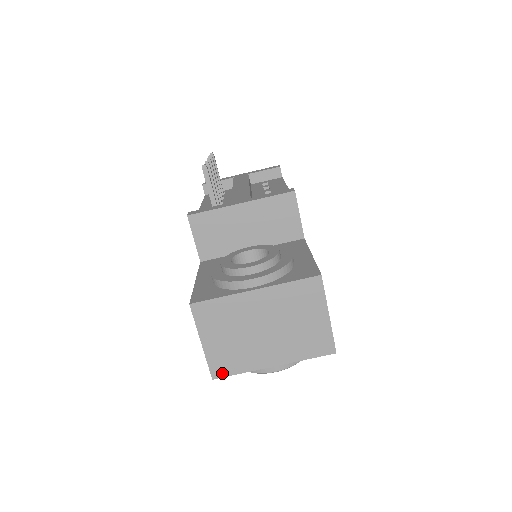
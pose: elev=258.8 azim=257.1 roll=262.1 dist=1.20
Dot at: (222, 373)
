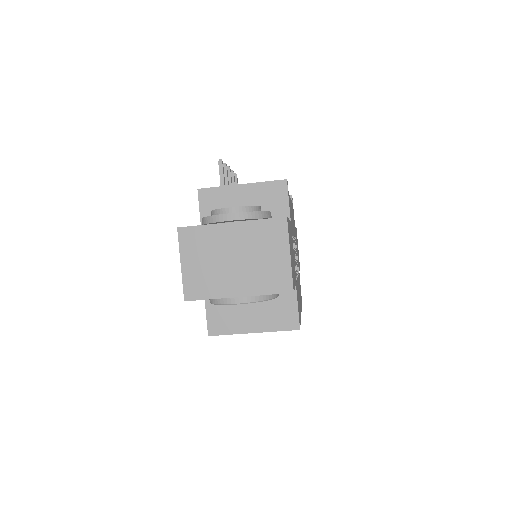
Dot at: (193, 296)
